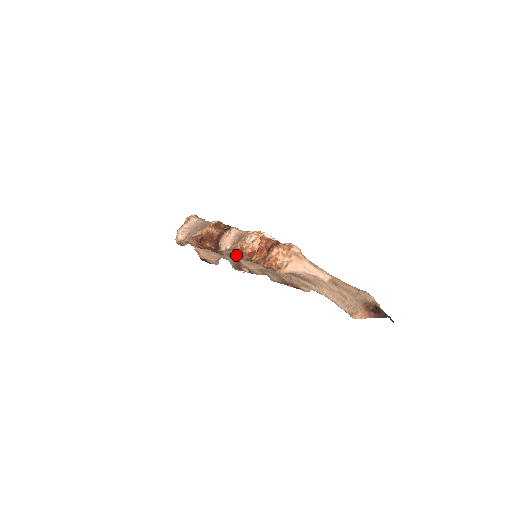
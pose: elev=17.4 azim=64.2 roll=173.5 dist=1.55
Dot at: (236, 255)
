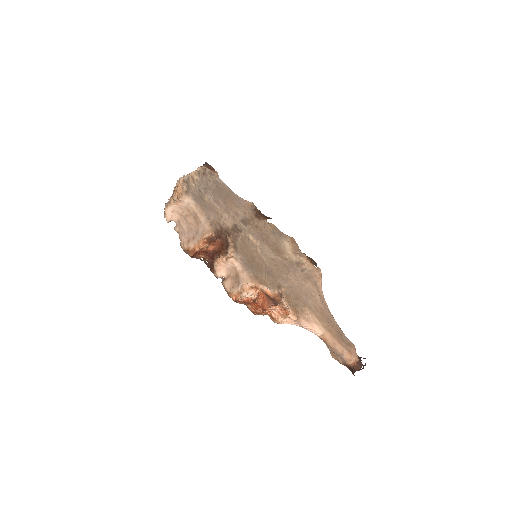
Dot at: occluded
